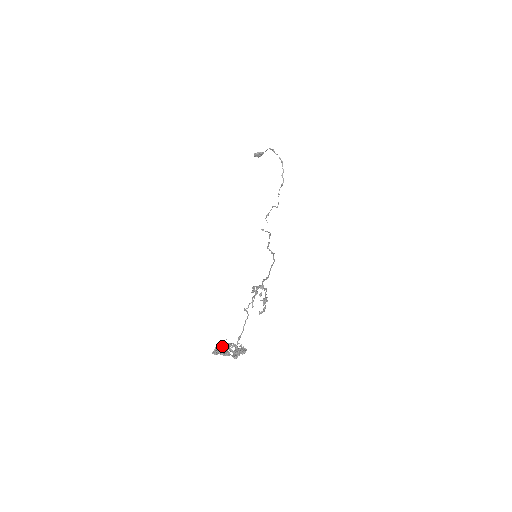
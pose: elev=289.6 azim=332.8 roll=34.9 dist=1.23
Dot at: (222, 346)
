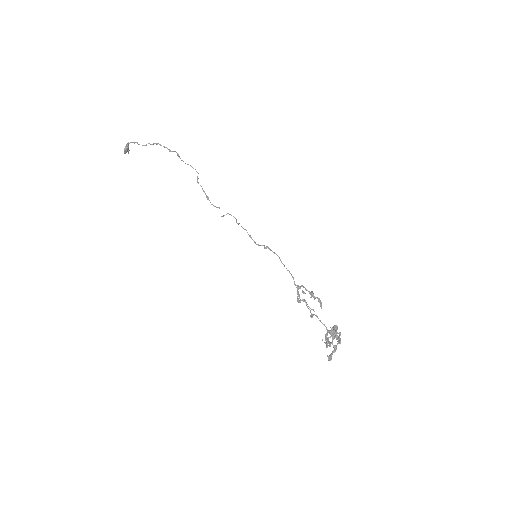
Dot at: (326, 347)
